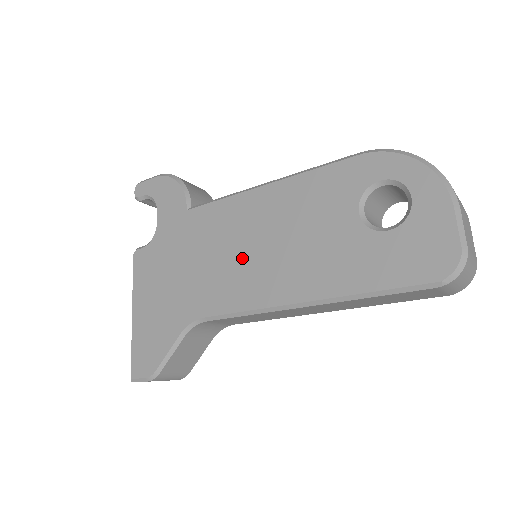
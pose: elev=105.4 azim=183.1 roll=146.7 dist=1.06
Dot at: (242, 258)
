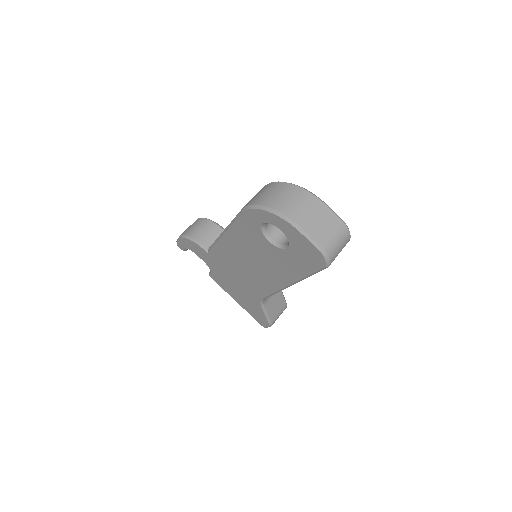
Dot at: (249, 271)
